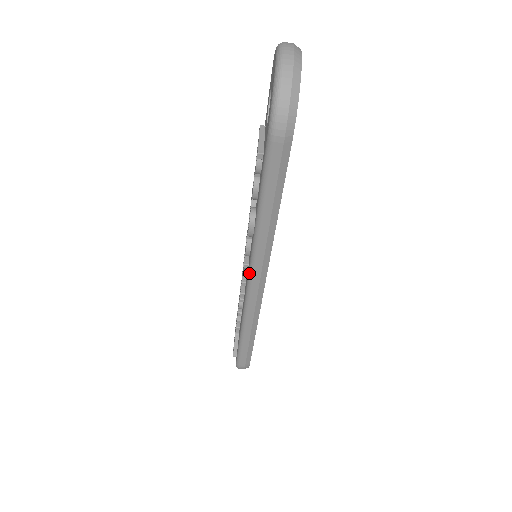
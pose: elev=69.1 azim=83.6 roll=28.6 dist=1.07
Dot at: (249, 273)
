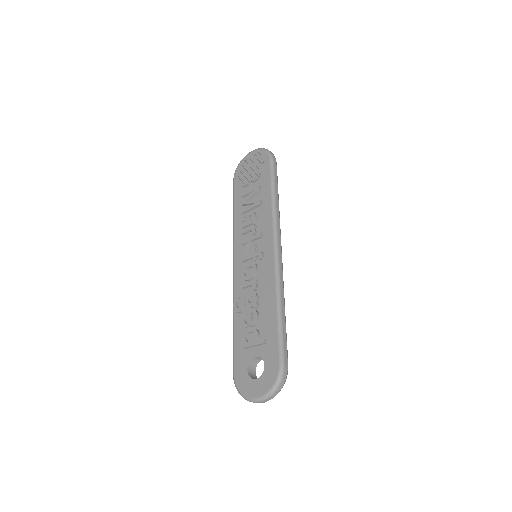
Dot at: (233, 276)
